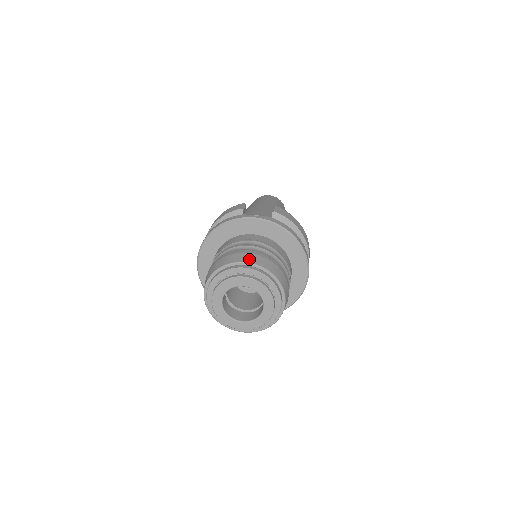
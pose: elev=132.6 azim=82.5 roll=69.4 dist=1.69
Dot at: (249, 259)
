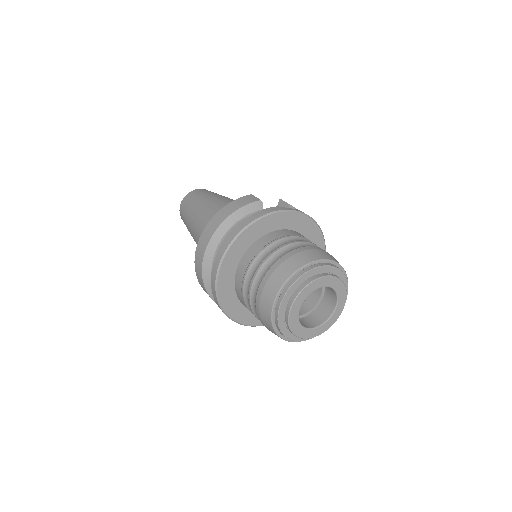
Dot at: (326, 256)
